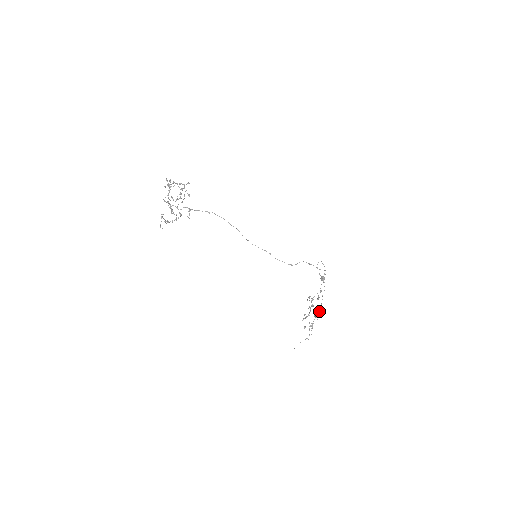
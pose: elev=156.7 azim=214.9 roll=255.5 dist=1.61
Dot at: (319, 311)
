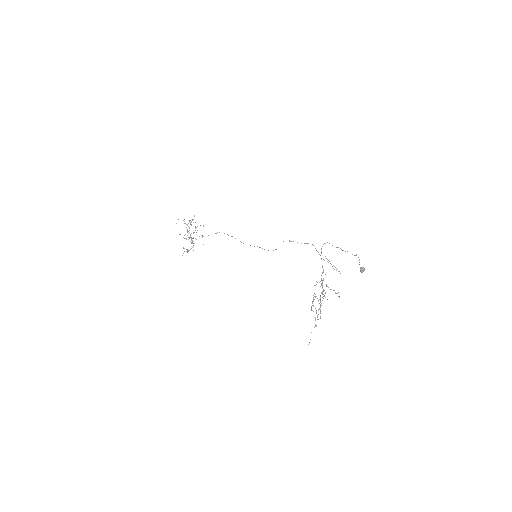
Dot at: occluded
